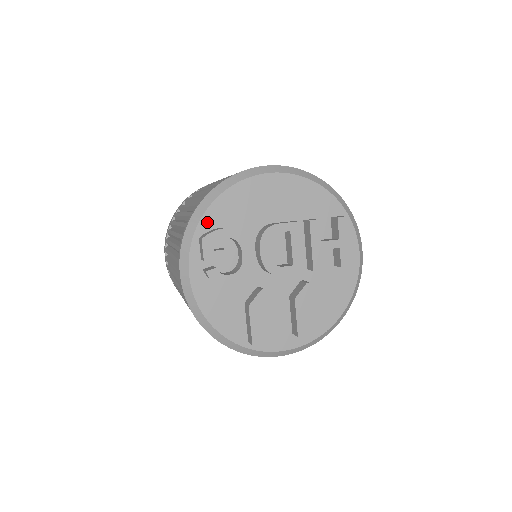
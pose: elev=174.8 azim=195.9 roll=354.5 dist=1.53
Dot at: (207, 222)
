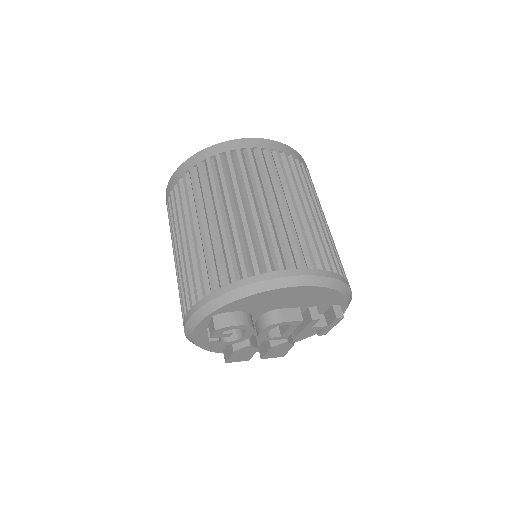
Dot at: (225, 309)
